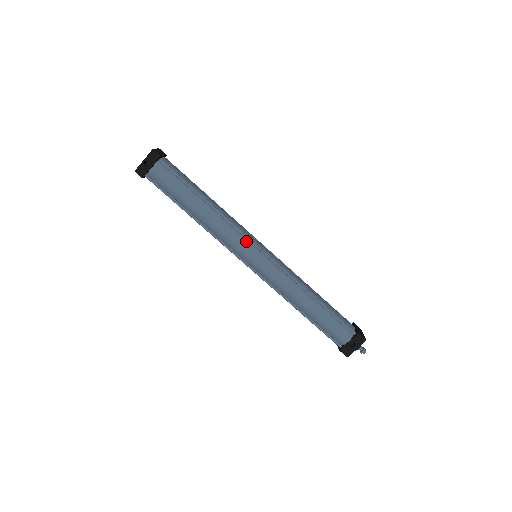
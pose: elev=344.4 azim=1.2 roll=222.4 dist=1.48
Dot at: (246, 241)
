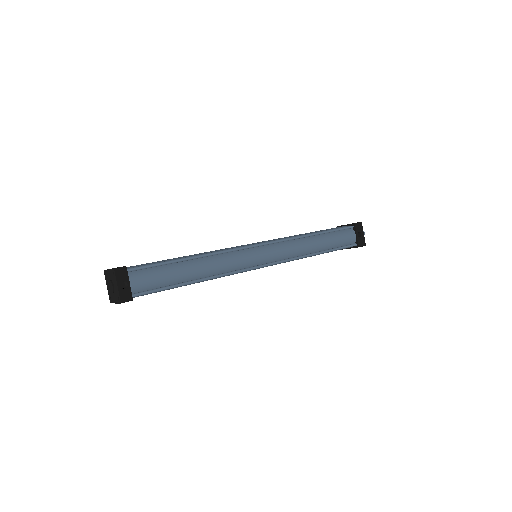
Dot at: (244, 251)
